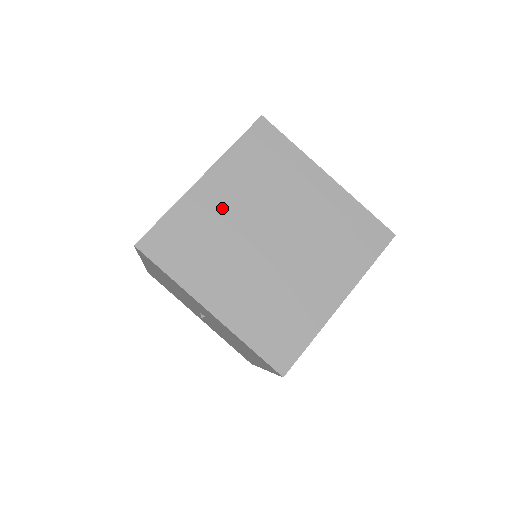
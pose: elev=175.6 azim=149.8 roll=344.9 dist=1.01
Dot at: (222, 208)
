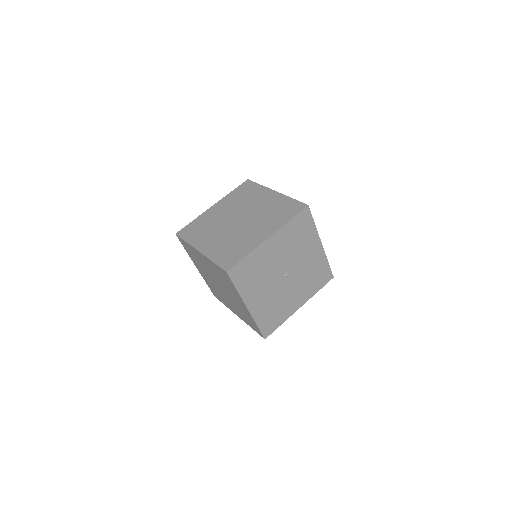
Dot at: (204, 263)
